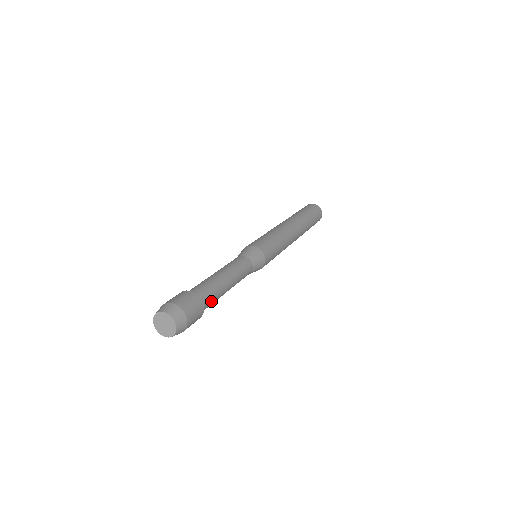
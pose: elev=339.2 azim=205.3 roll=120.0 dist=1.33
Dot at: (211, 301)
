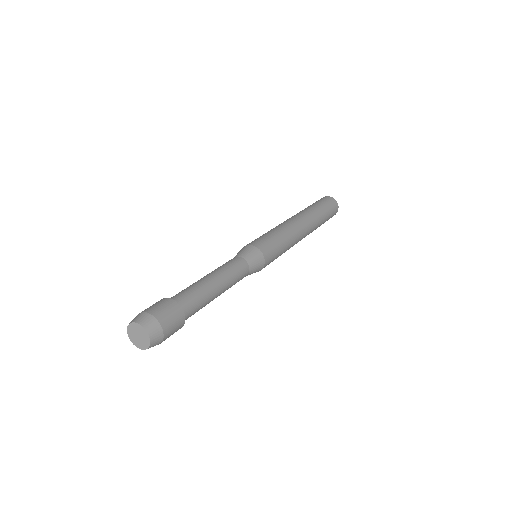
Dot at: occluded
